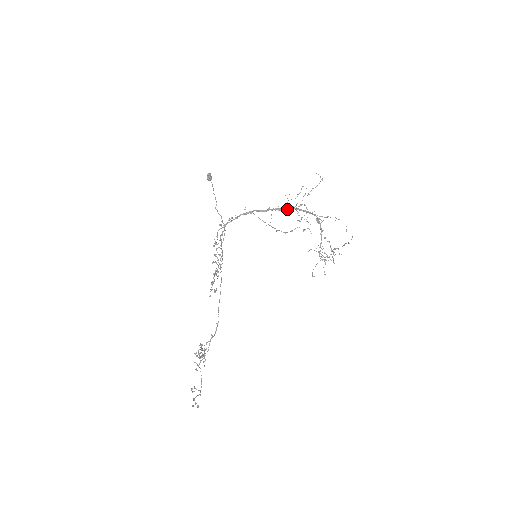
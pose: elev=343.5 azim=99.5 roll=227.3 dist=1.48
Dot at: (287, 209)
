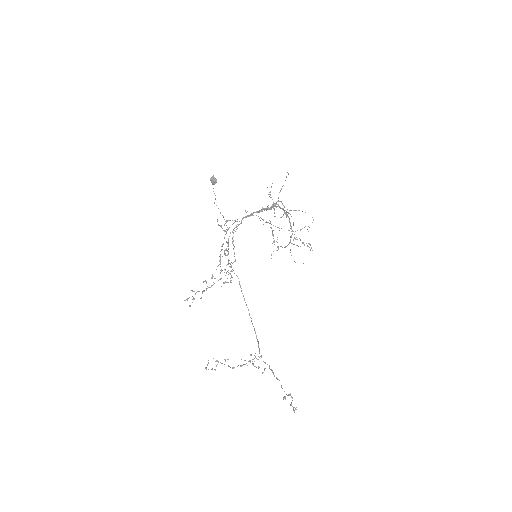
Dot at: (272, 207)
